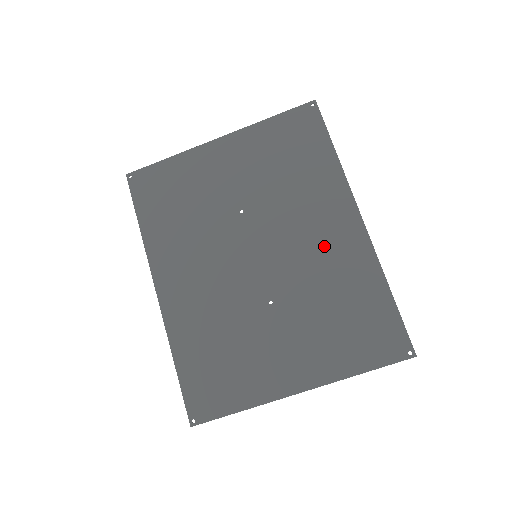
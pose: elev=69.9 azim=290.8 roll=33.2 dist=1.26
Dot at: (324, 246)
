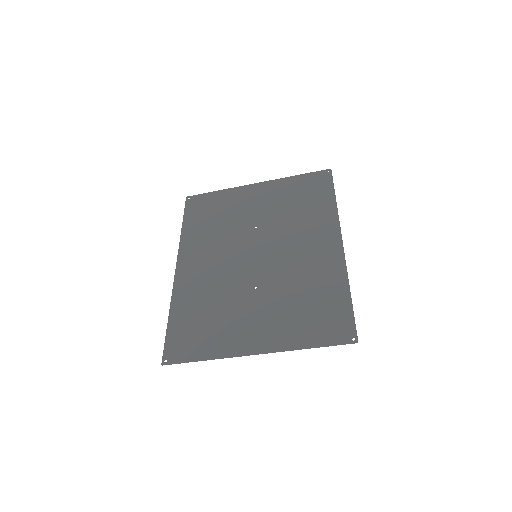
Dot at: (308, 256)
